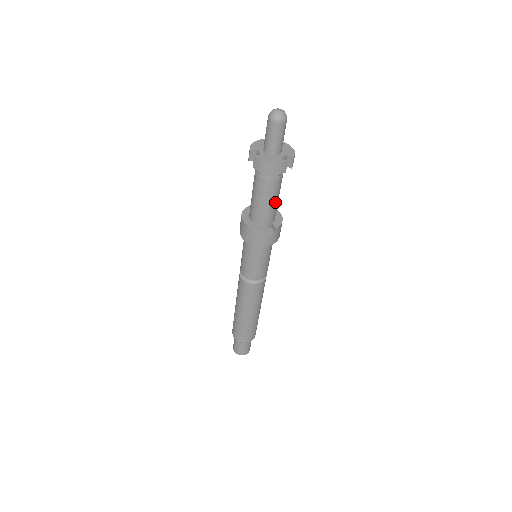
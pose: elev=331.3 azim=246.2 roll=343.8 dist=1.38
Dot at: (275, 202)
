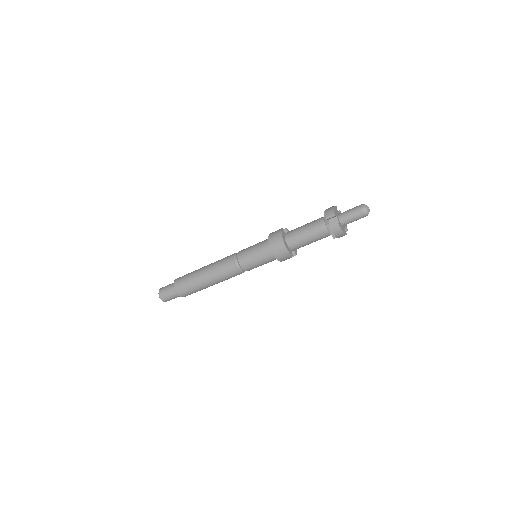
Dot at: occluded
